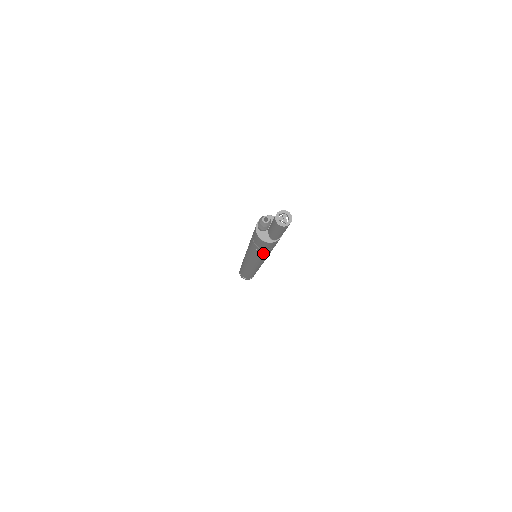
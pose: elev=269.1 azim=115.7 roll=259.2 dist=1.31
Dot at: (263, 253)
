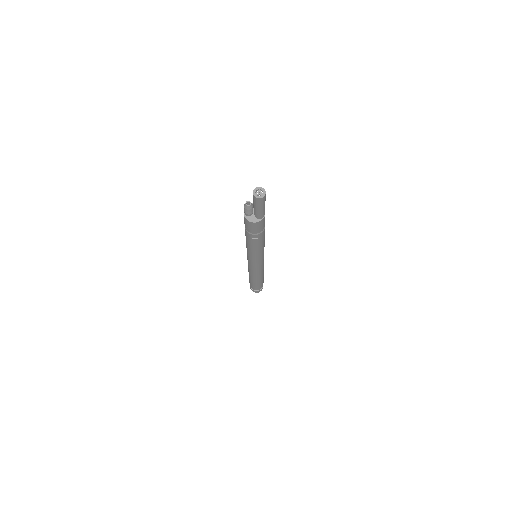
Dot at: (258, 240)
